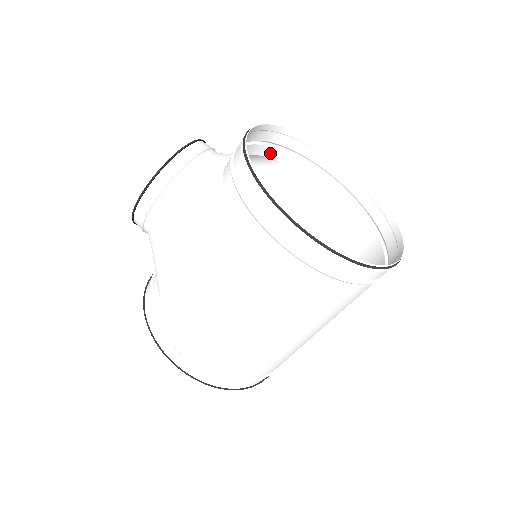
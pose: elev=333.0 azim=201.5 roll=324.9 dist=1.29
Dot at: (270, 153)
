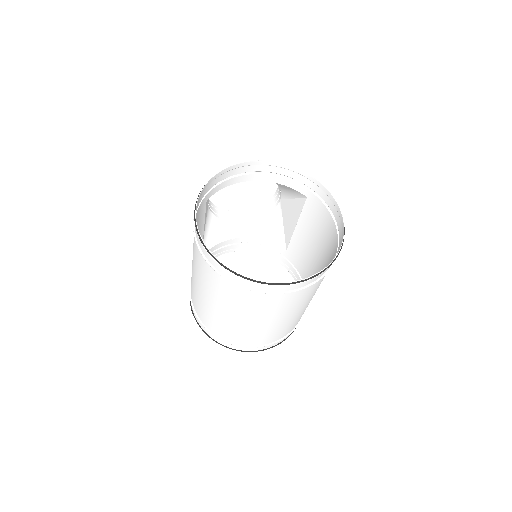
Dot at: (296, 187)
